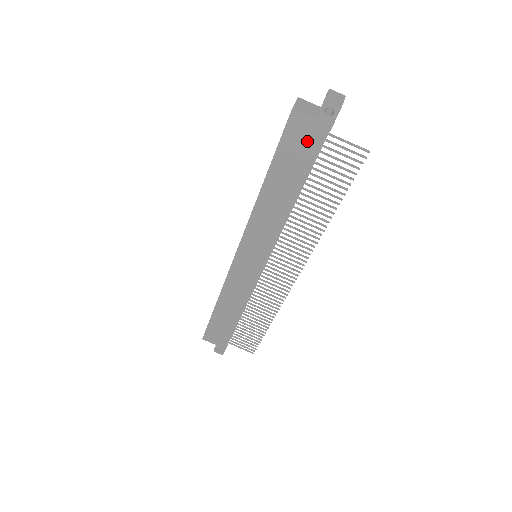
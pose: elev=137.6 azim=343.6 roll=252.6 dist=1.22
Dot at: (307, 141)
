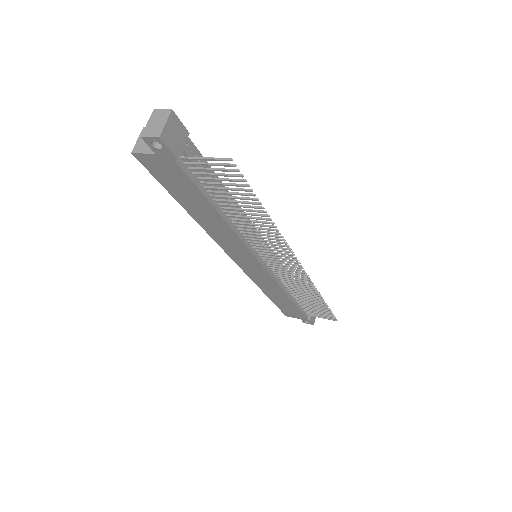
Dot at: (173, 173)
